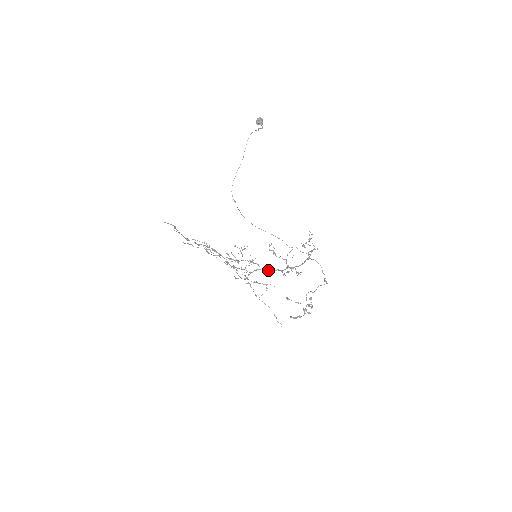
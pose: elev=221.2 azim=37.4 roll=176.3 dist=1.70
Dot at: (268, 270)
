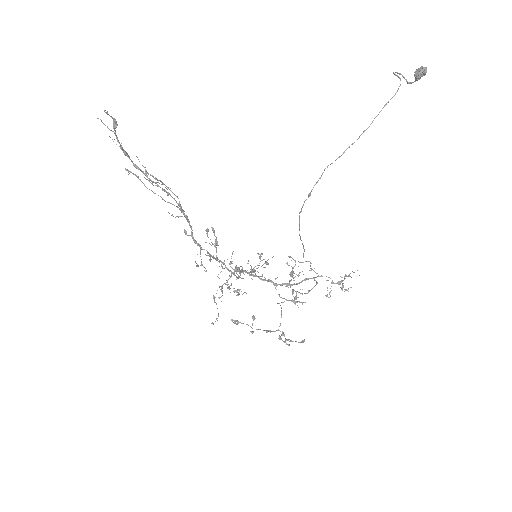
Dot at: (257, 276)
